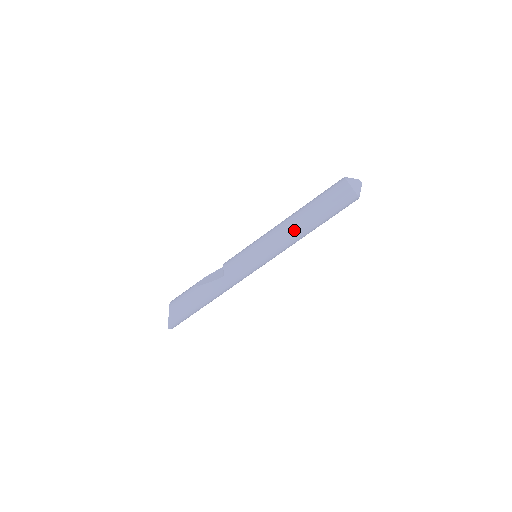
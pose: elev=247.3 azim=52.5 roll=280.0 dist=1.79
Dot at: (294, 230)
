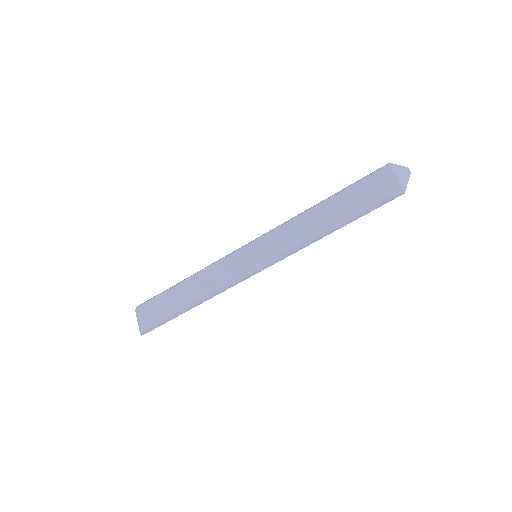
Dot at: (315, 236)
